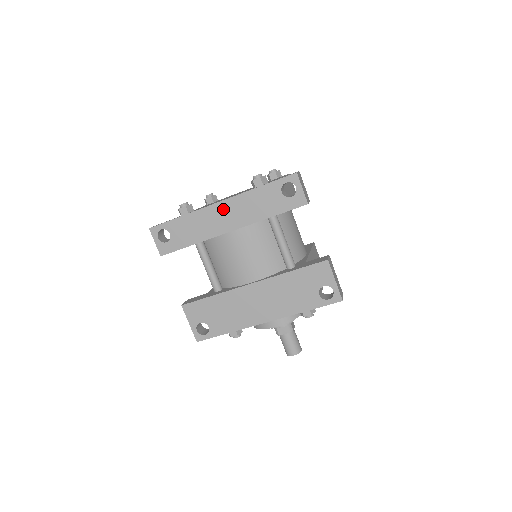
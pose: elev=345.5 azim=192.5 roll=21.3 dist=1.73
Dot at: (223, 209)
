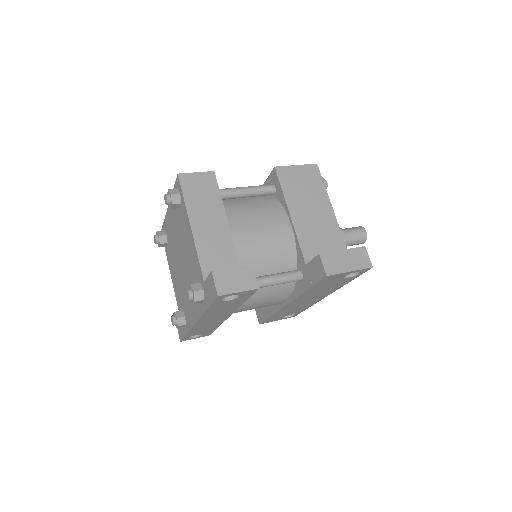
Dot at: (205, 321)
